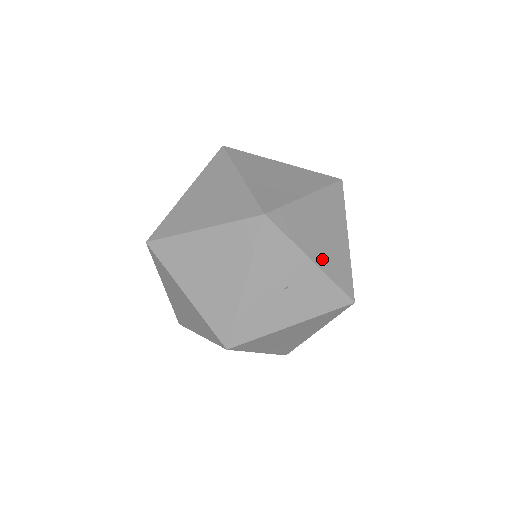
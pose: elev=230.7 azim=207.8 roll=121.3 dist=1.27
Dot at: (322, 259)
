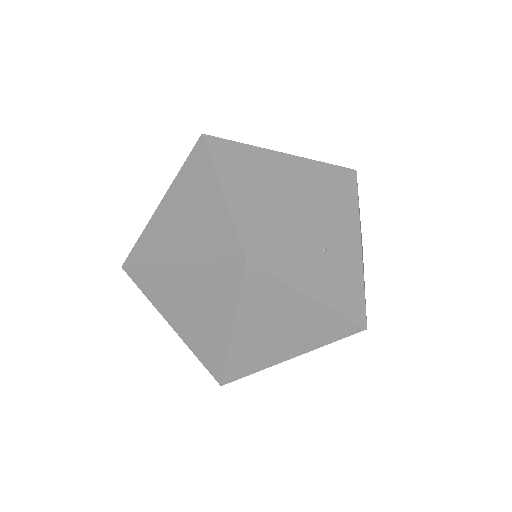
Dot at: (304, 197)
